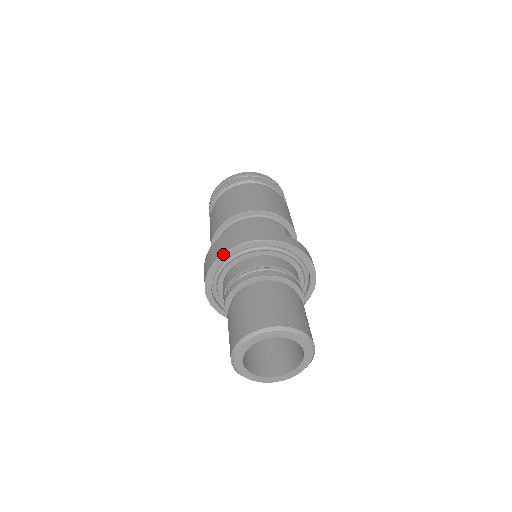
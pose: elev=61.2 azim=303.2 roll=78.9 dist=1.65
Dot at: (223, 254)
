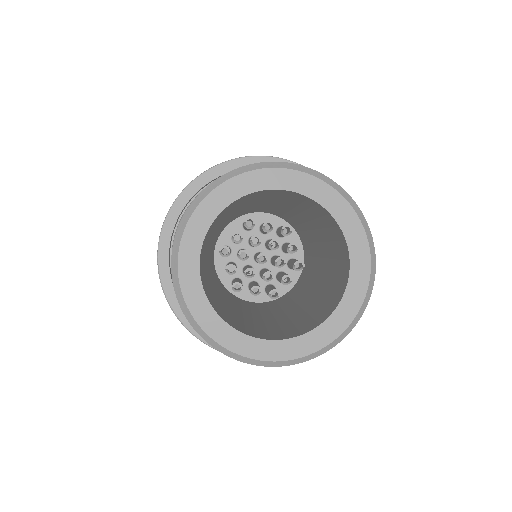
Dot at: (266, 156)
